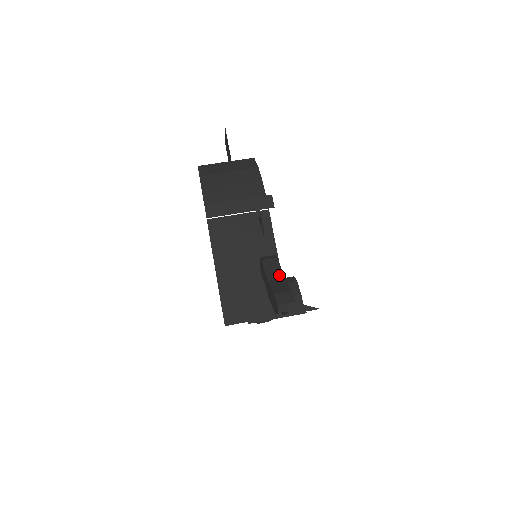
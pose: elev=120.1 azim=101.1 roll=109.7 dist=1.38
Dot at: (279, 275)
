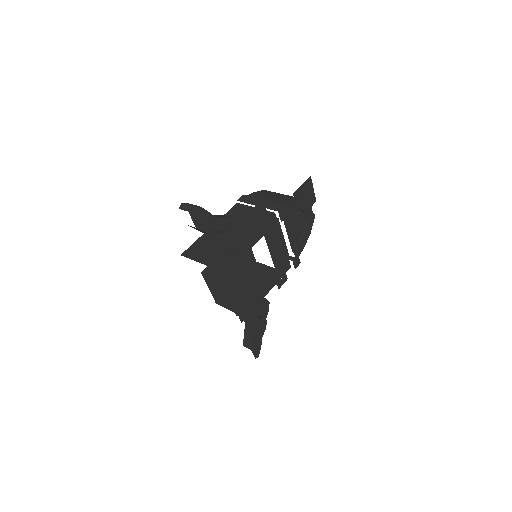
Dot at: (219, 217)
